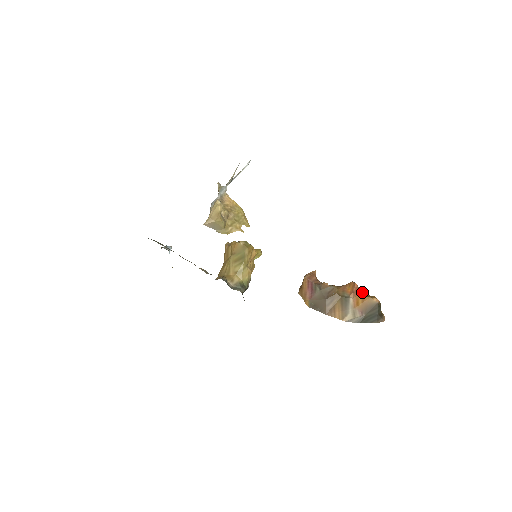
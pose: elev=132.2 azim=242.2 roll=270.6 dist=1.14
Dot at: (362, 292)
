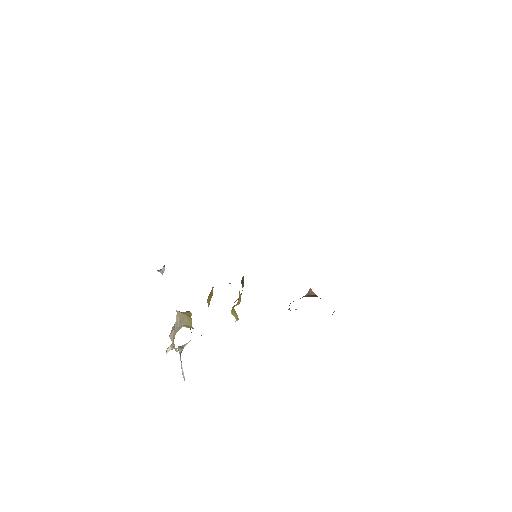
Dot at: occluded
